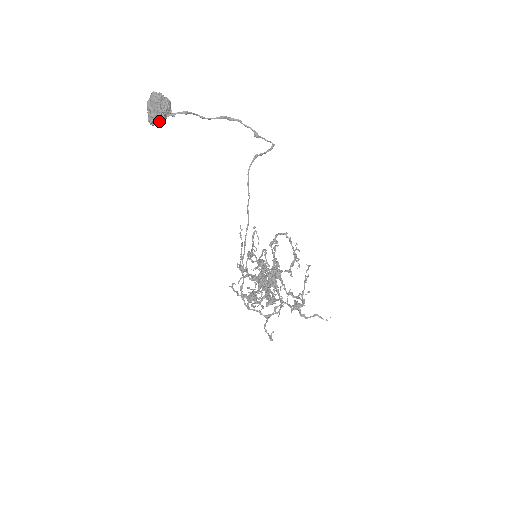
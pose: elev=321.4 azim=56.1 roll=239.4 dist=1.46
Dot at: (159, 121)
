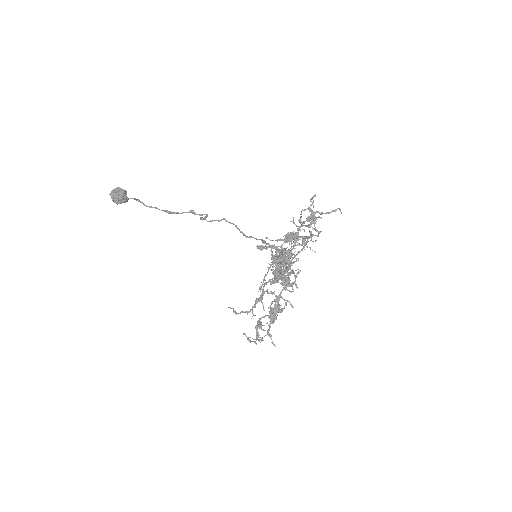
Dot at: (123, 195)
